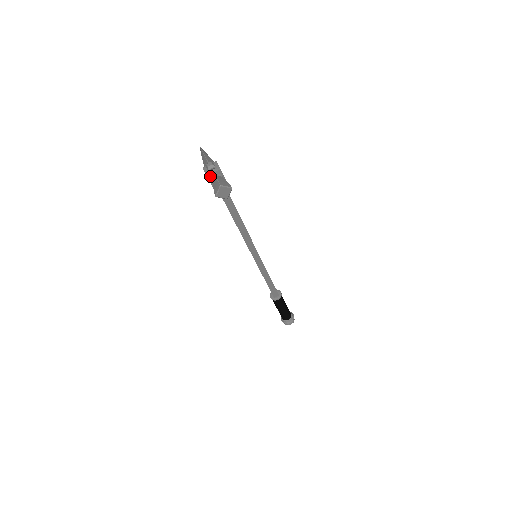
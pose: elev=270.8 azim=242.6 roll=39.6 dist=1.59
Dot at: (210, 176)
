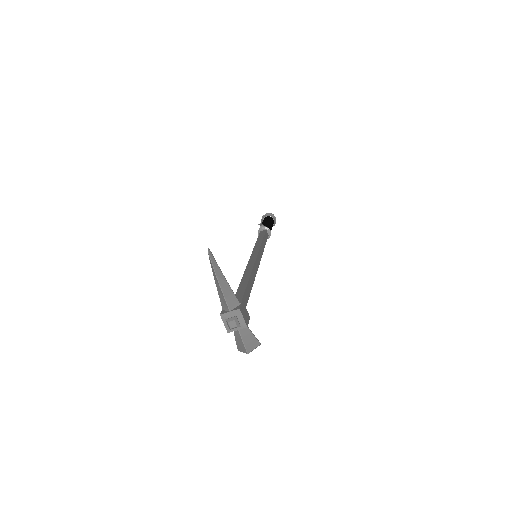
Dot at: (232, 330)
